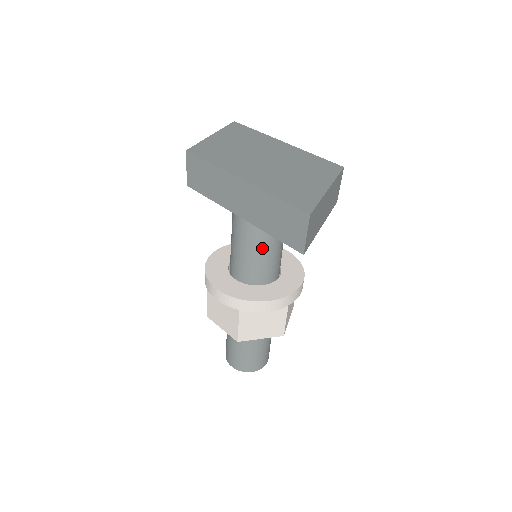
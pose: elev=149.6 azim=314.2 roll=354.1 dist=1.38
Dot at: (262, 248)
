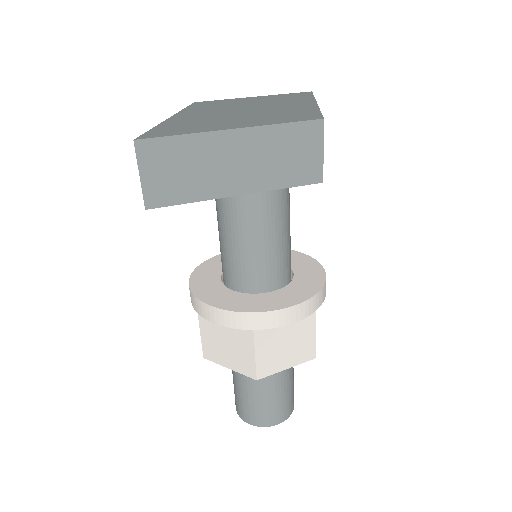
Dot at: (230, 234)
